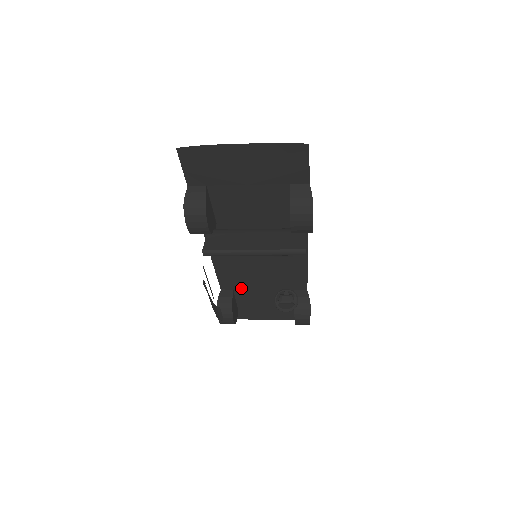
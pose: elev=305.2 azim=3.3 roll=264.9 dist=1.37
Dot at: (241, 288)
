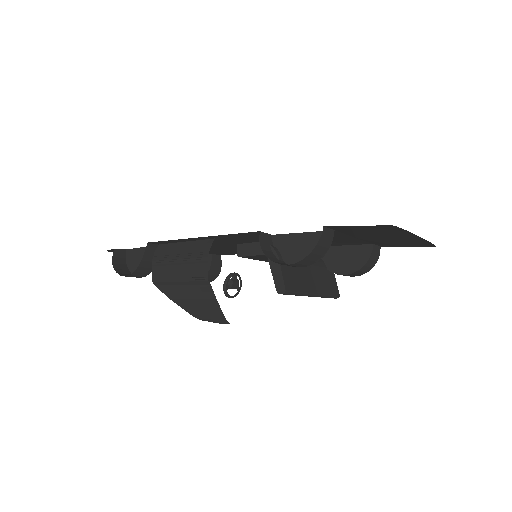
Dot at: occluded
